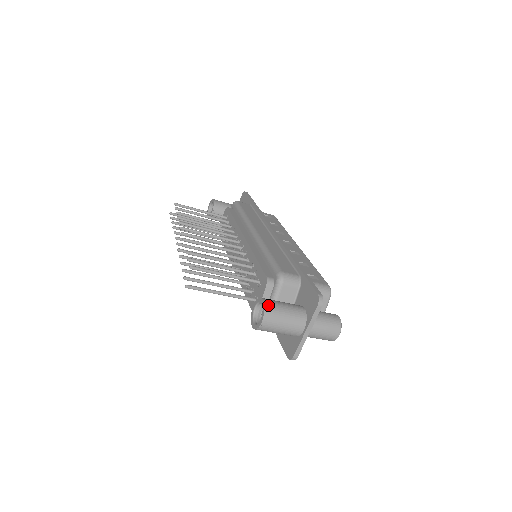
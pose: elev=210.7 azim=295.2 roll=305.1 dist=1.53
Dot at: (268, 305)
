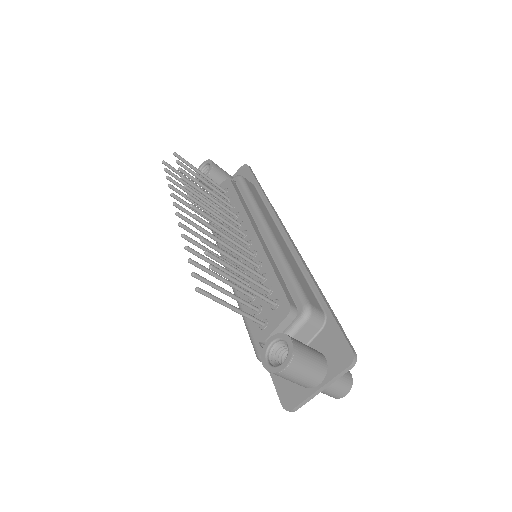
Dot at: (296, 349)
